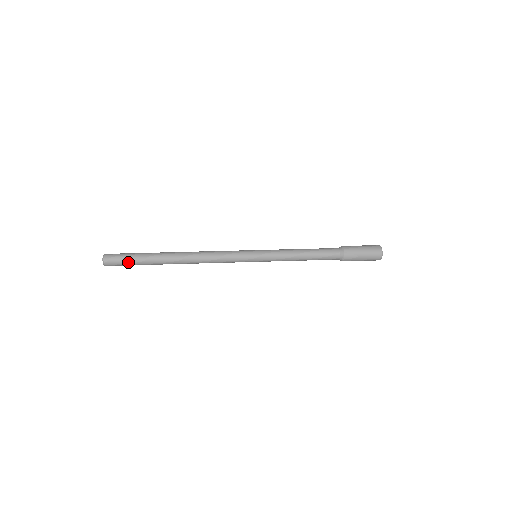
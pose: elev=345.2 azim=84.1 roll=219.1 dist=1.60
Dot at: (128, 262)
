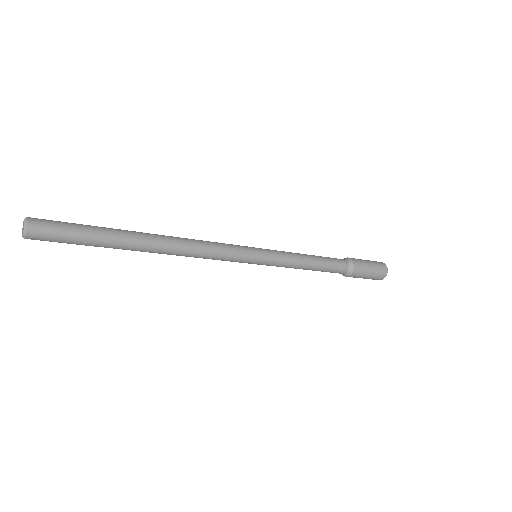
Dot at: (72, 226)
